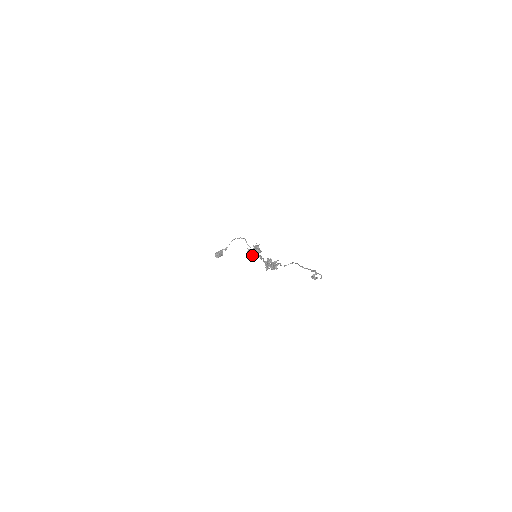
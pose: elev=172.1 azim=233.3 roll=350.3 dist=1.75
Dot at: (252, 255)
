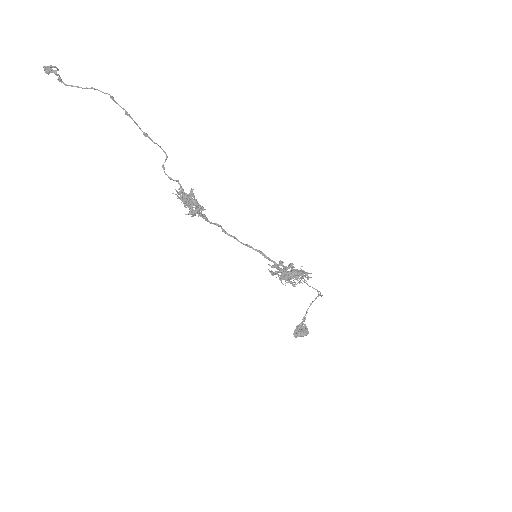
Dot at: (280, 276)
